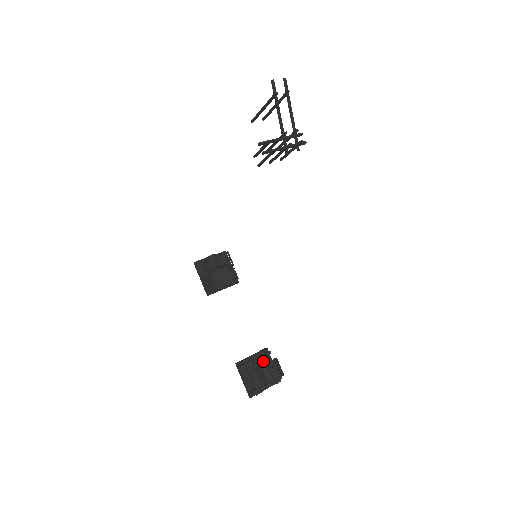
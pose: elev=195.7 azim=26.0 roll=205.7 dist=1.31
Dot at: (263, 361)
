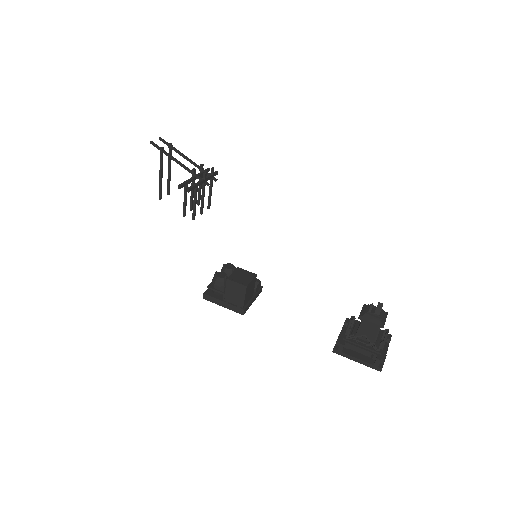
Dot at: (355, 328)
